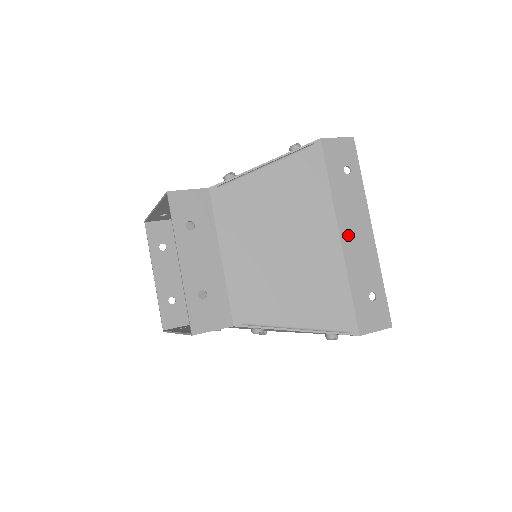
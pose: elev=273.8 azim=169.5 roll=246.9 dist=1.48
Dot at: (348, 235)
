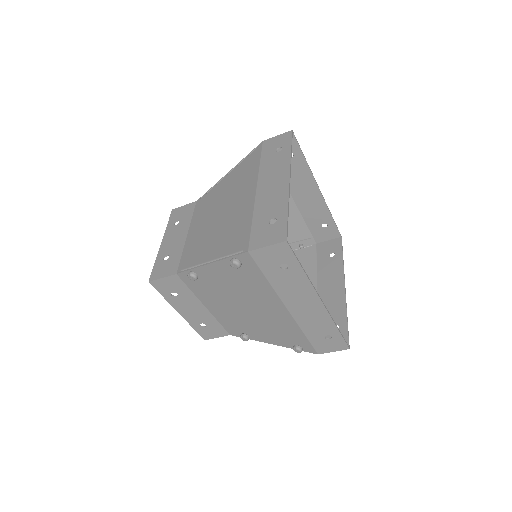
Dot at: (264, 187)
